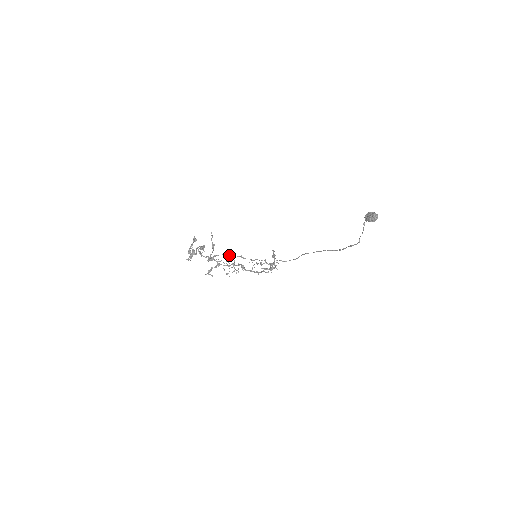
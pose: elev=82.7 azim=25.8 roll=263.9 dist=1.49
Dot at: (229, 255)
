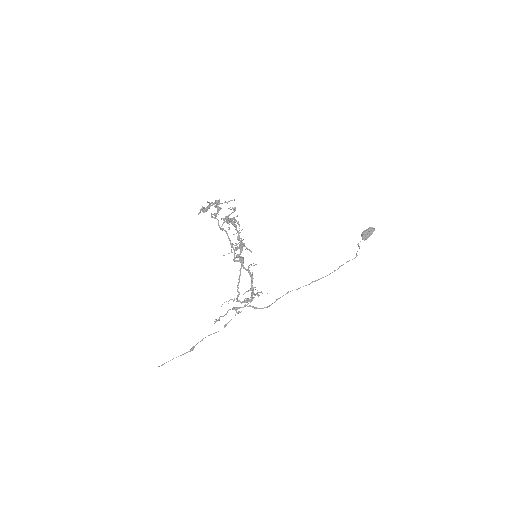
Dot at: occluded
